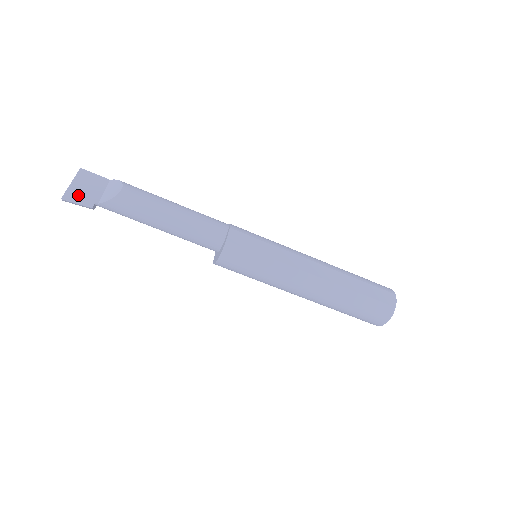
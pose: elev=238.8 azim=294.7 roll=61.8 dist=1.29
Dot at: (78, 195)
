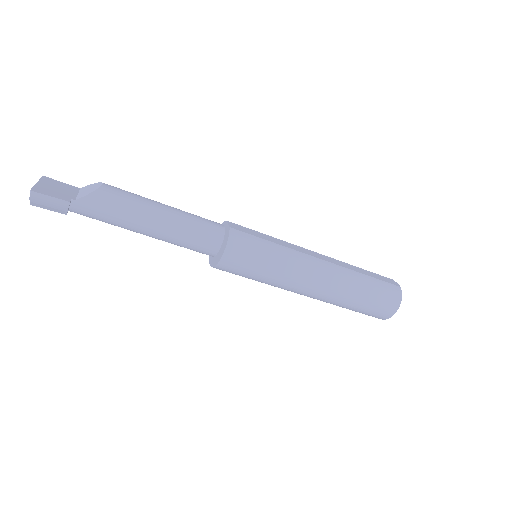
Dot at: (49, 191)
